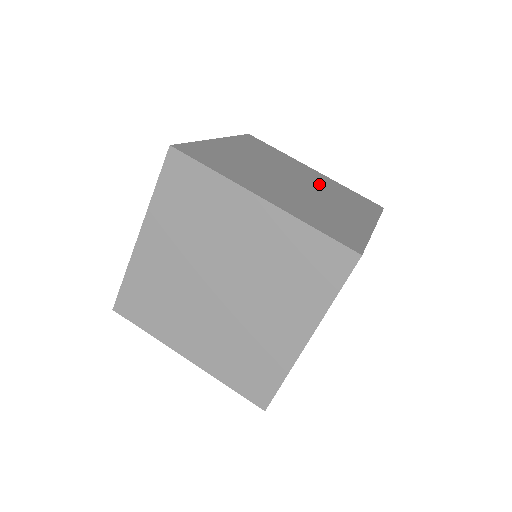
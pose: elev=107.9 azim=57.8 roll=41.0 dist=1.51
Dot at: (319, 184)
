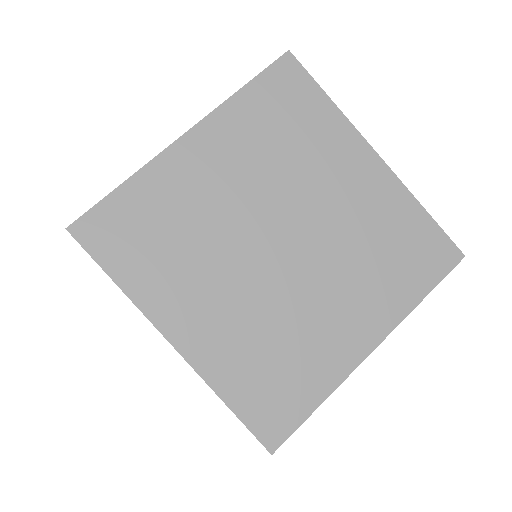
Dot at: (345, 224)
